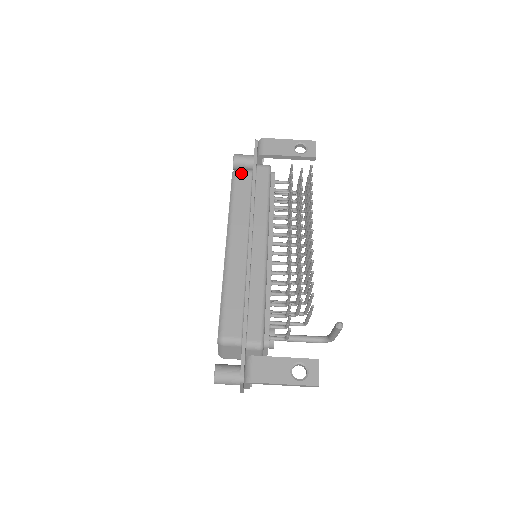
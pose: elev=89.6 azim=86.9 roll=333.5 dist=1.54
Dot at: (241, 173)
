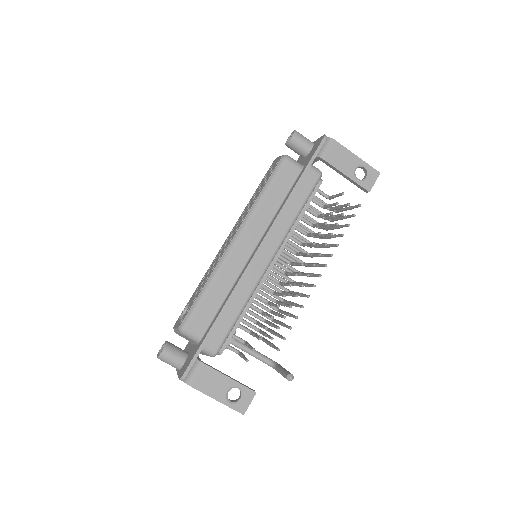
Dot at: (290, 164)
